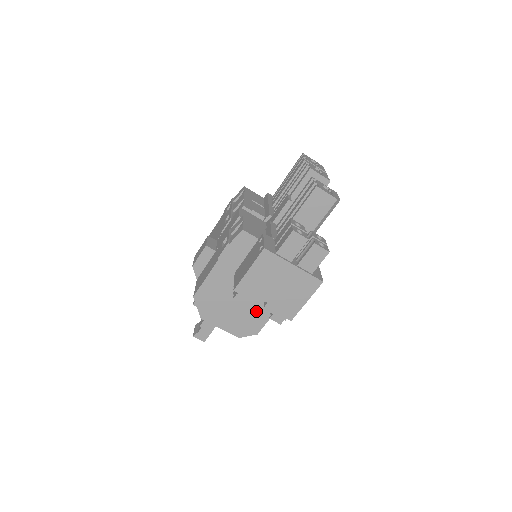
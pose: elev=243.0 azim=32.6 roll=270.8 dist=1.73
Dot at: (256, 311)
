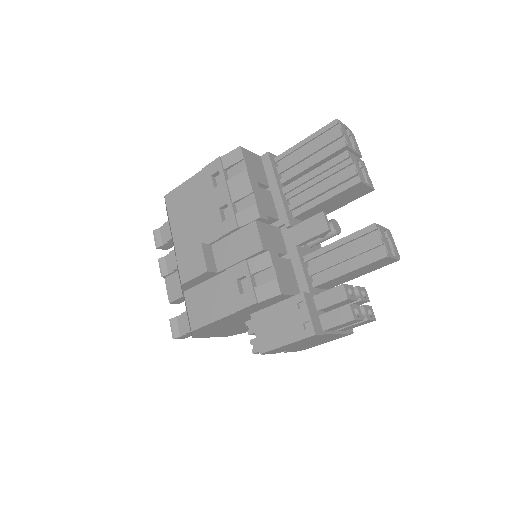
Dot at: occluded
